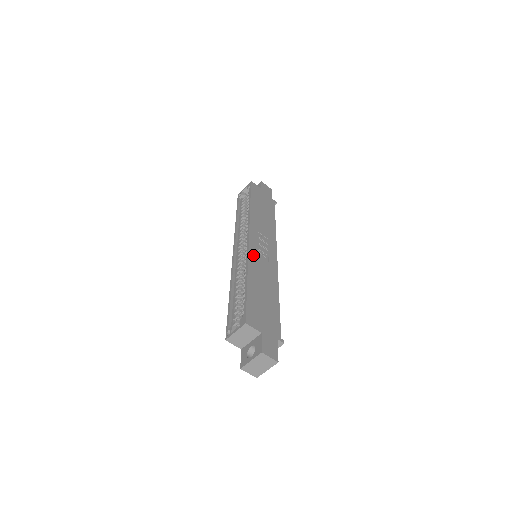
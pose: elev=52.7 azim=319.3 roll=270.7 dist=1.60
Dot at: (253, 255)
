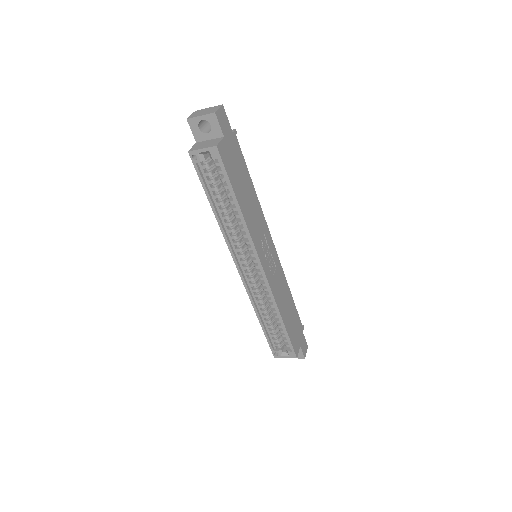
Dot at: (273, 286)
